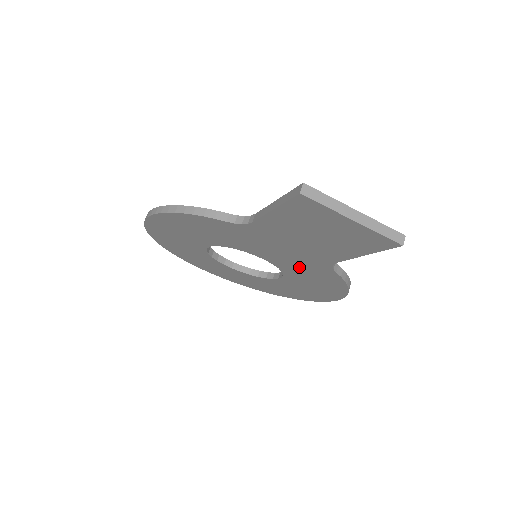
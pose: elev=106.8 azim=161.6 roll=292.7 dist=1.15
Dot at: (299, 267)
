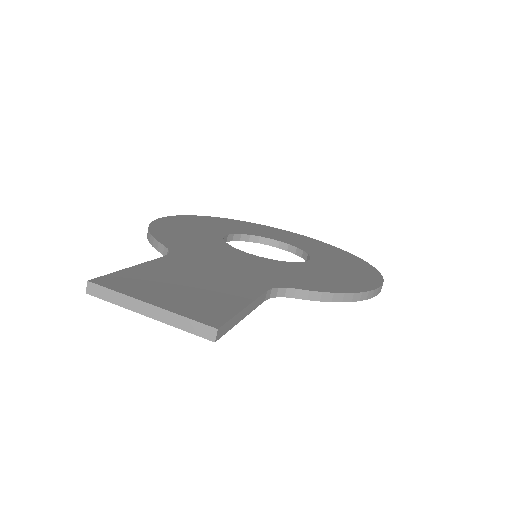
Dot at: occluded
